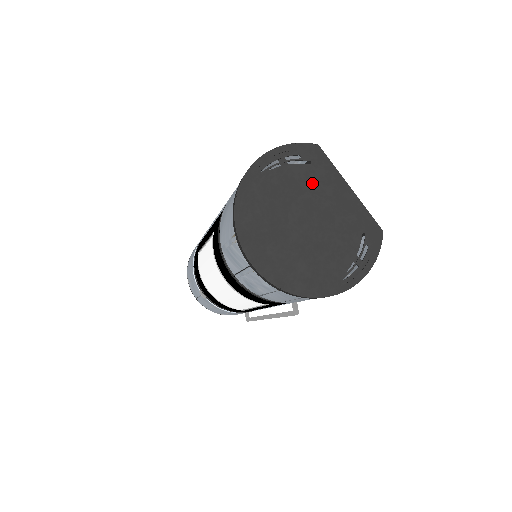
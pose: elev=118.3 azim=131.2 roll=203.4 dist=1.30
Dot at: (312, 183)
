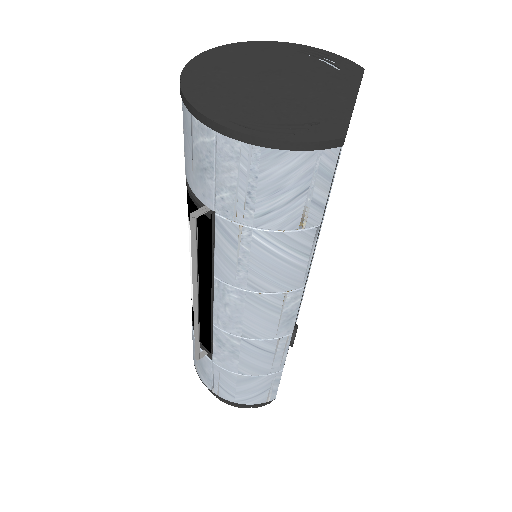
Dot at: (321, 75)
